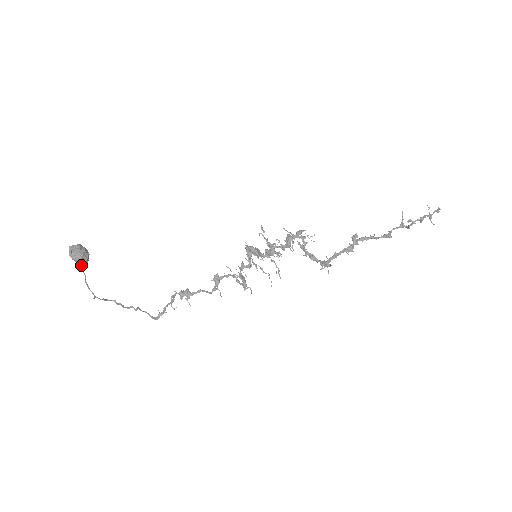
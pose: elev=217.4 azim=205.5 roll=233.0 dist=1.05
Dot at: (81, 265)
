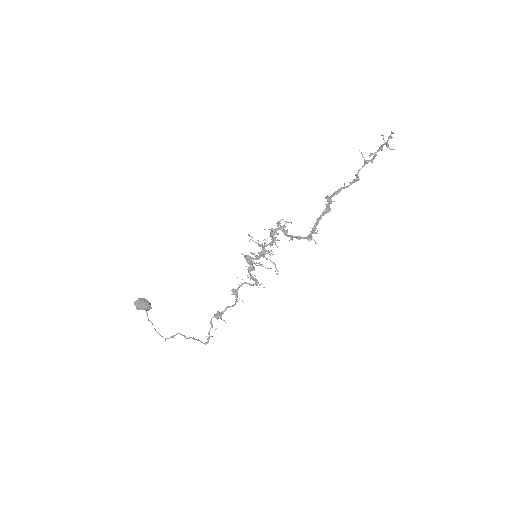
Dot at: (147, 316)
